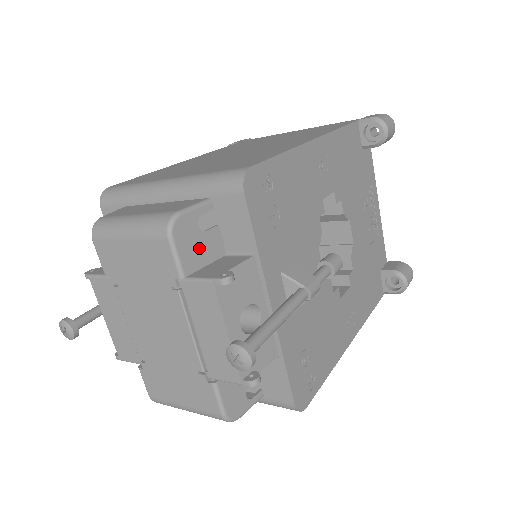
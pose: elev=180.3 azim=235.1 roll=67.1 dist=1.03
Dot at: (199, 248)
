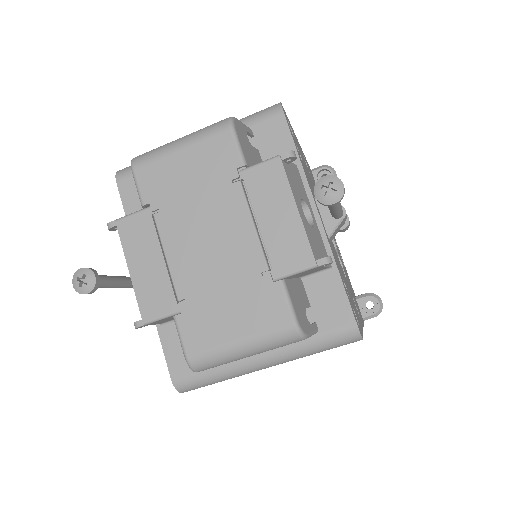
Dot at: (251, 153)
